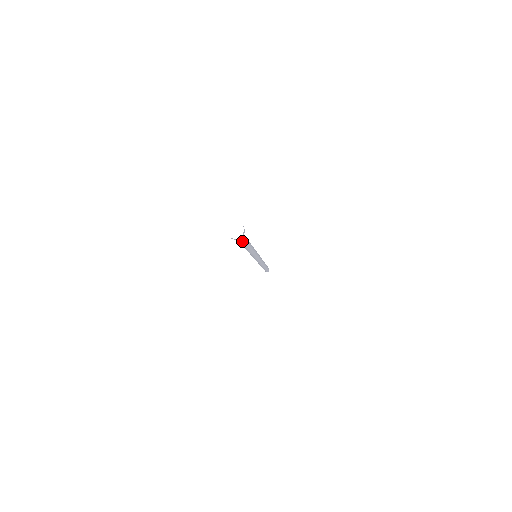
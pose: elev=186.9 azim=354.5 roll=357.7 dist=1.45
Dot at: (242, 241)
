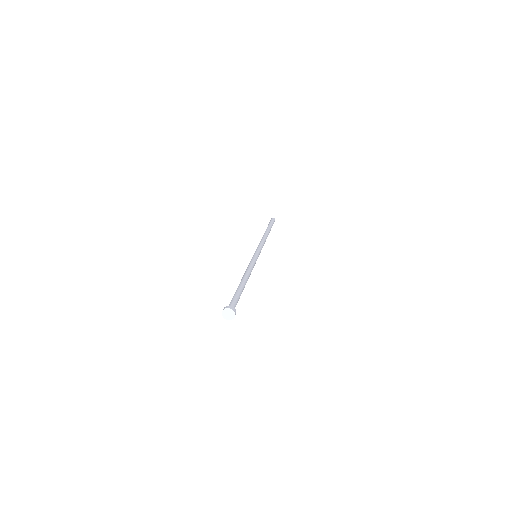
Dot at: (238, 300)
